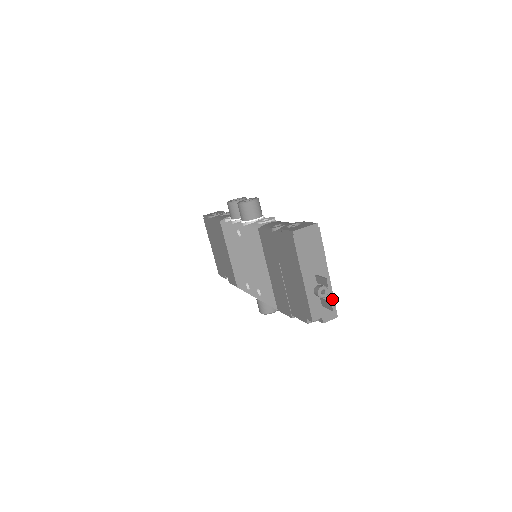
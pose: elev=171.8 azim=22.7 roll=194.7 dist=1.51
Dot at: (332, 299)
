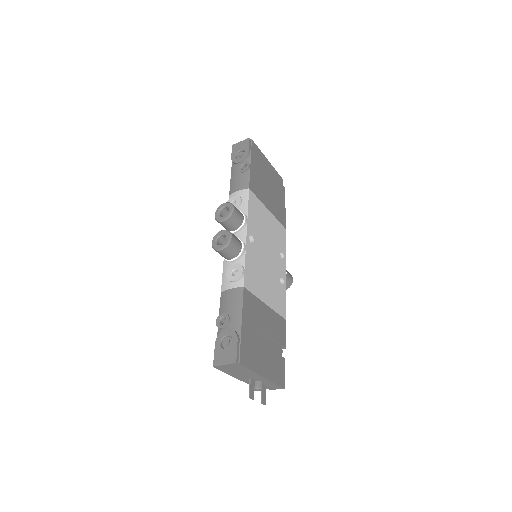
Dot at: (274, 384)
